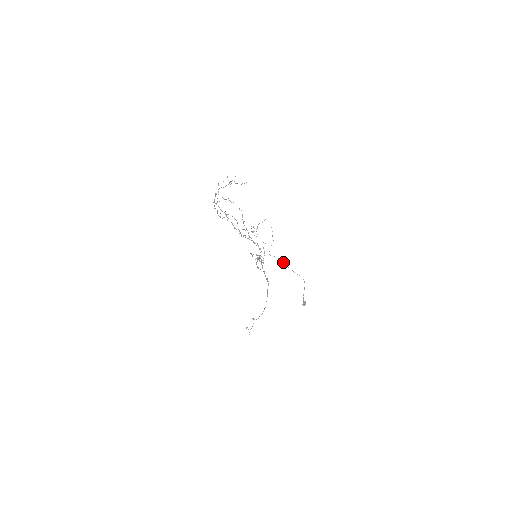
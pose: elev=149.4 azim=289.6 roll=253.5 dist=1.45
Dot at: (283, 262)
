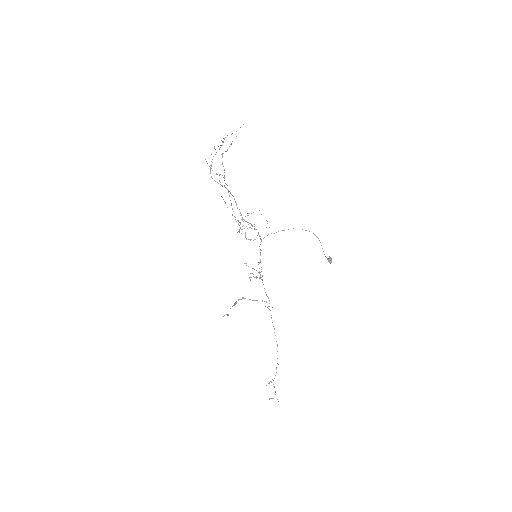
Dot at: occluded
